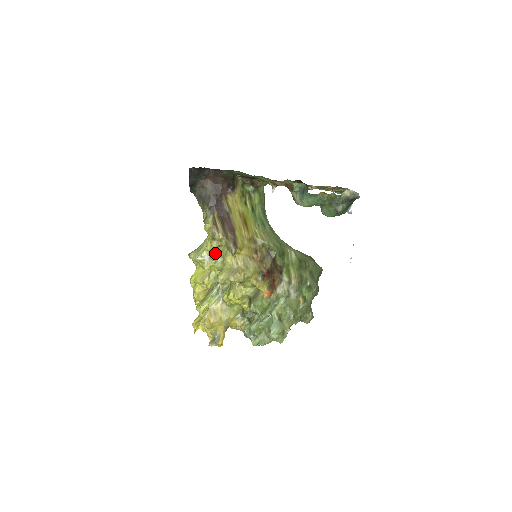
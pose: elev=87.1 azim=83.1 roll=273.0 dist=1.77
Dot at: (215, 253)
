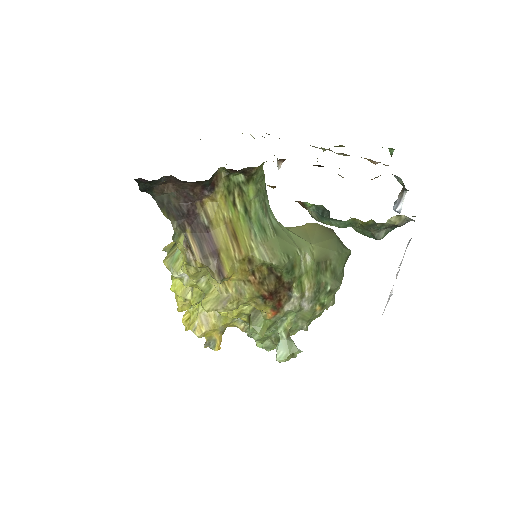
Dot at: (194, 278)
